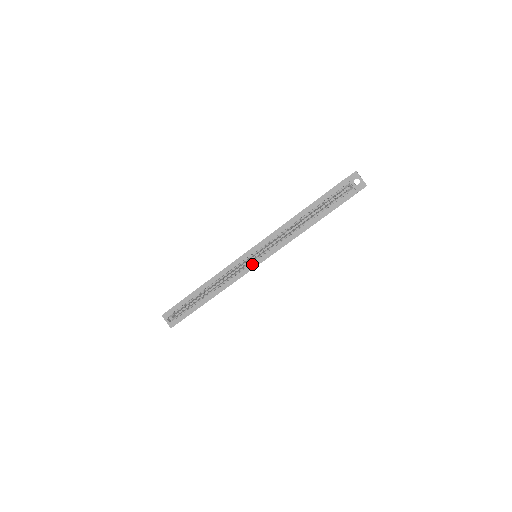
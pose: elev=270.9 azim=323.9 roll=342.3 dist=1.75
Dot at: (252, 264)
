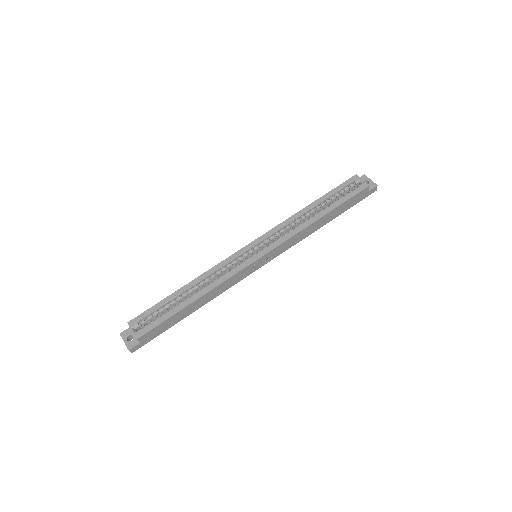
Dot at: (252, 258)
